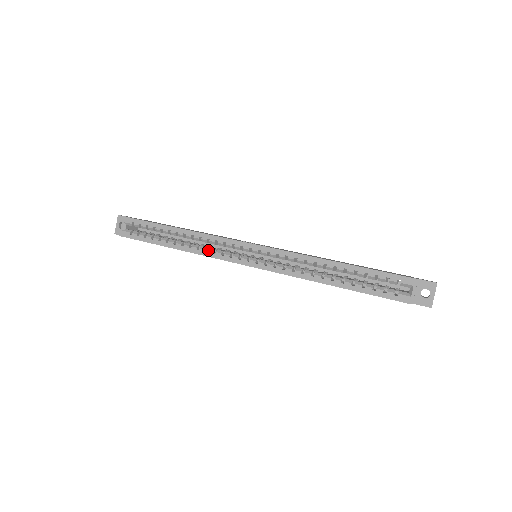
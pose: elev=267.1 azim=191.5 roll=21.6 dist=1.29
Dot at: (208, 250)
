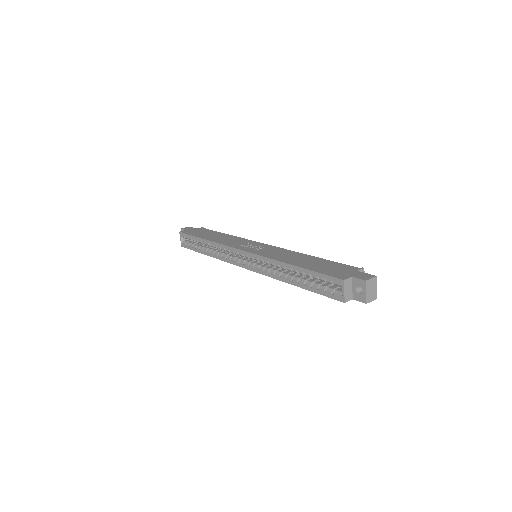
Dot at: (223, 256)
